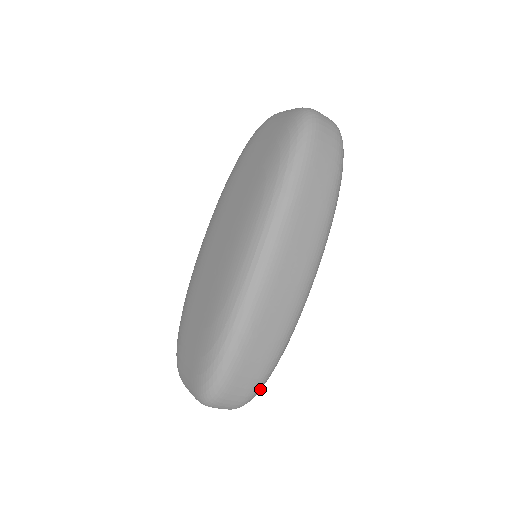
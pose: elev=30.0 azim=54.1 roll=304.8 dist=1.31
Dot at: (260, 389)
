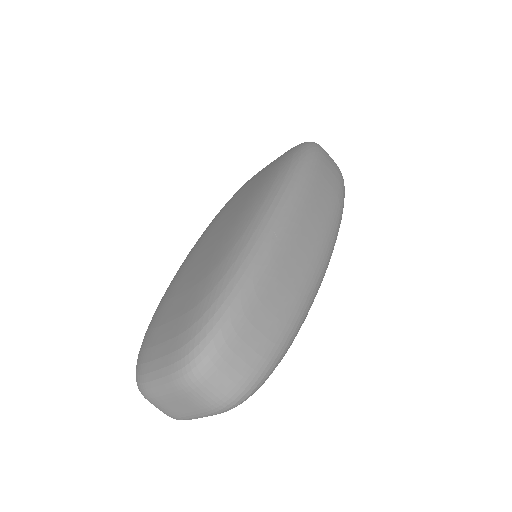
Dot at: (270, 370)
